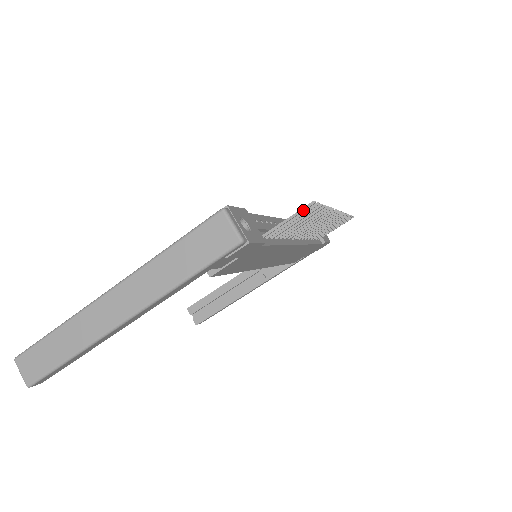
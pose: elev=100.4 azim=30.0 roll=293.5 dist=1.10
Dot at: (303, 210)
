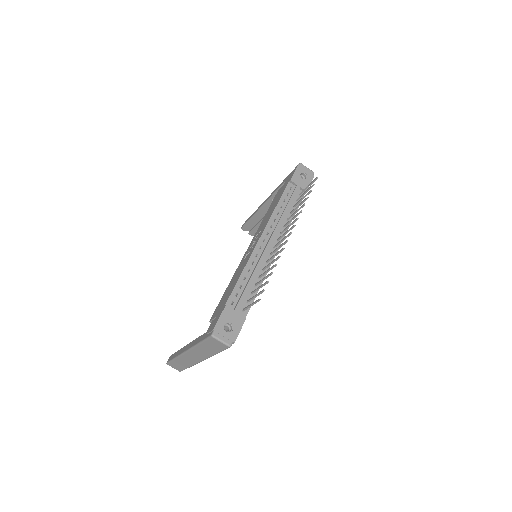
Dot at: occluded
